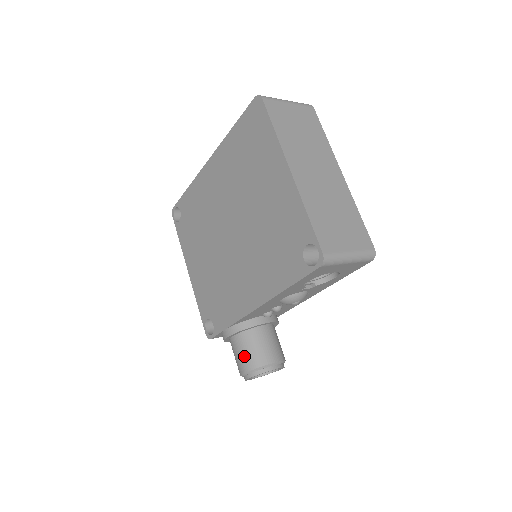
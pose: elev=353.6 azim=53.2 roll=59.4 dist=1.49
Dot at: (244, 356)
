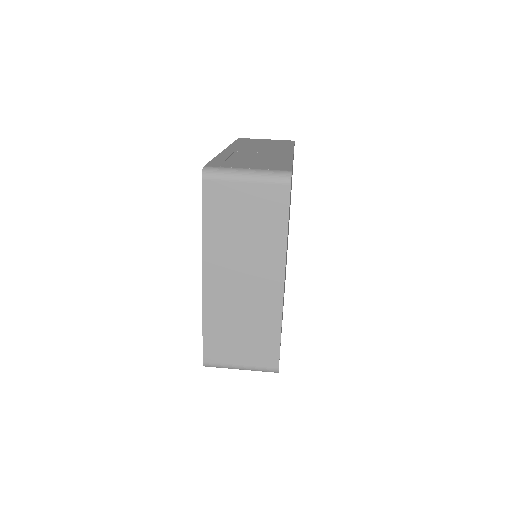
Dot at: occluded
